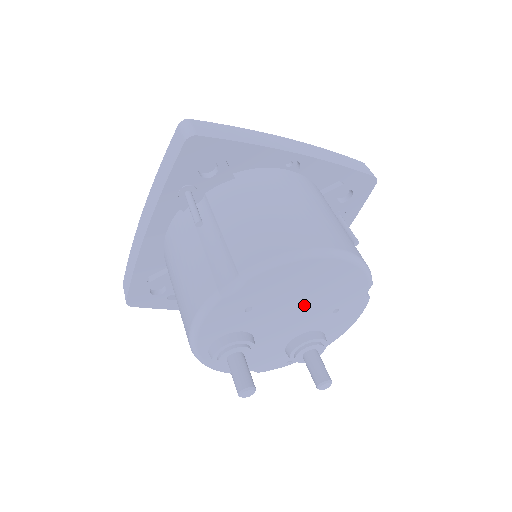
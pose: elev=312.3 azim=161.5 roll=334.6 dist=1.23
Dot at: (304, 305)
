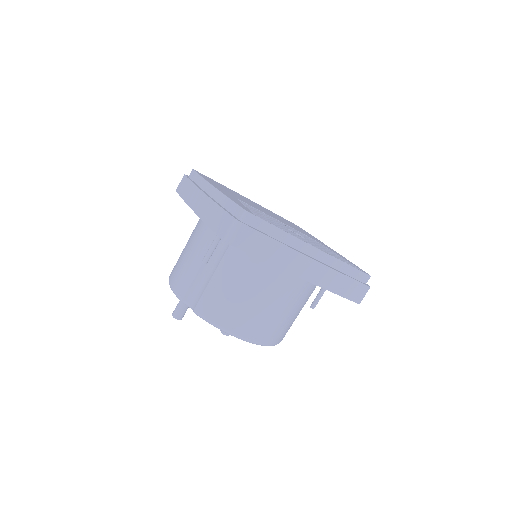
Dot at: occluded
